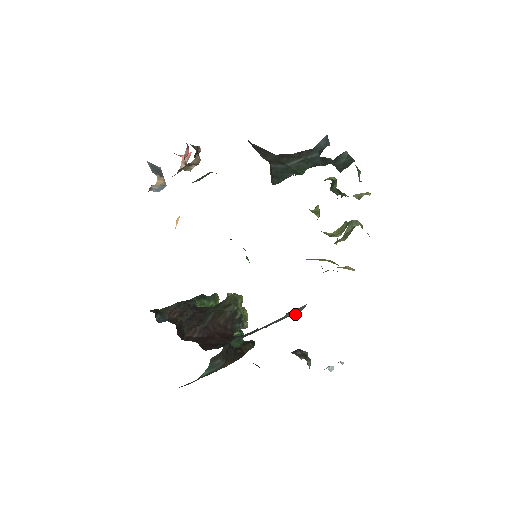
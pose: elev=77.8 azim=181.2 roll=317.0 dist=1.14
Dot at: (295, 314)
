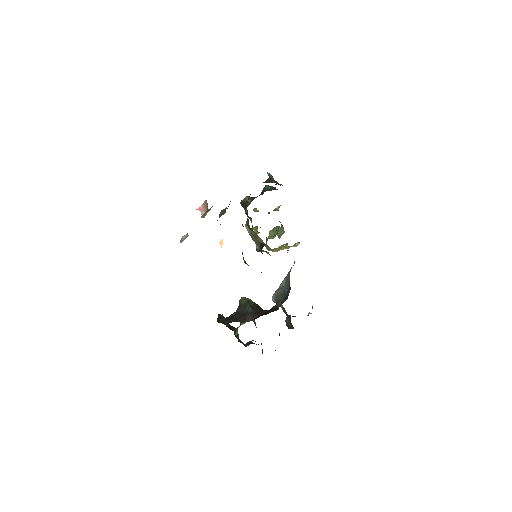
Dot at: occluded
